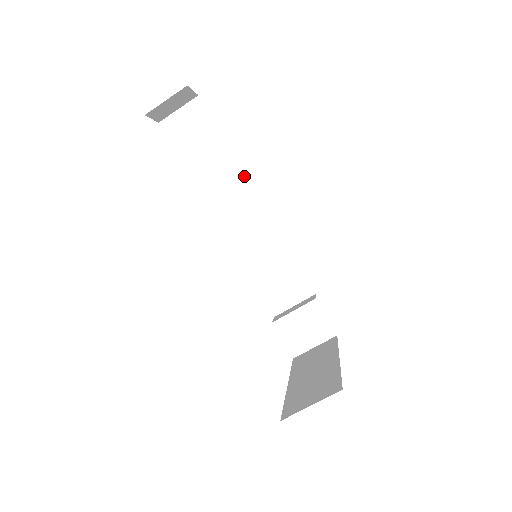
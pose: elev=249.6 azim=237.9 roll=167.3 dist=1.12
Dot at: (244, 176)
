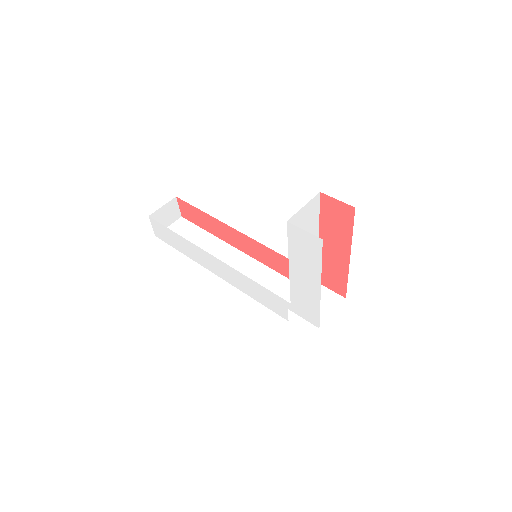
Dot at: (227, 245)
